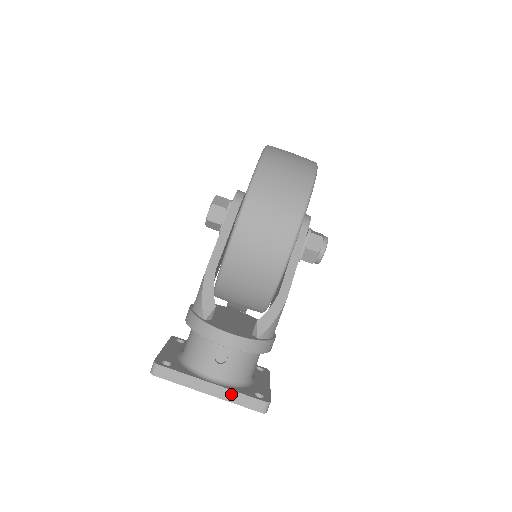
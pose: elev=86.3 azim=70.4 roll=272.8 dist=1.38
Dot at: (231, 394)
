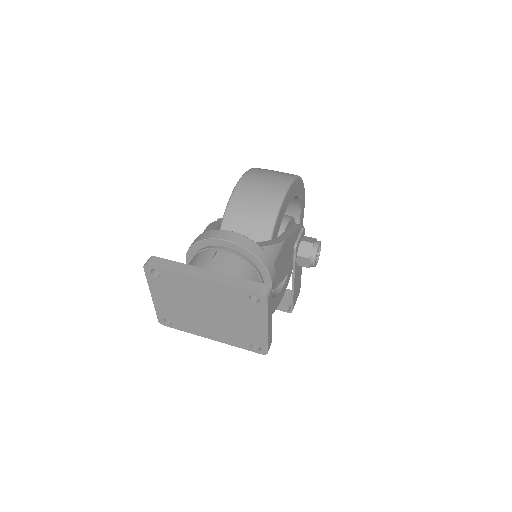
Dot at: (228, 278)
